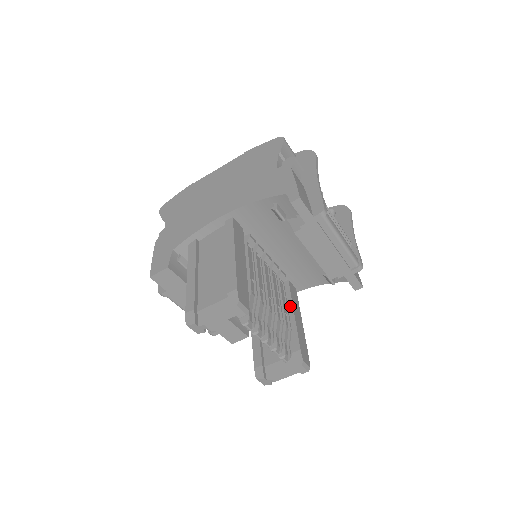
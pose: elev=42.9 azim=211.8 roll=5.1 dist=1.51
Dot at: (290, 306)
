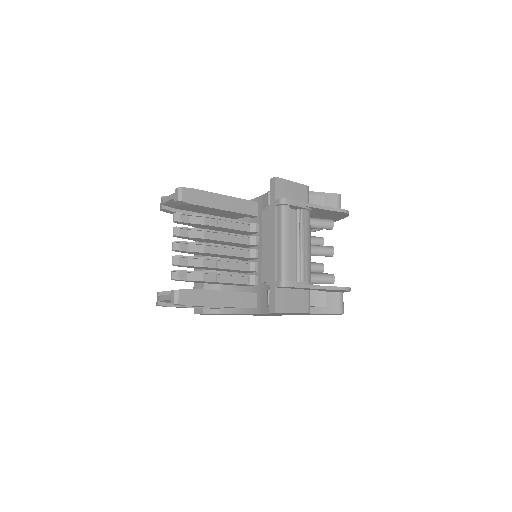
Dot at: (230, 291)
